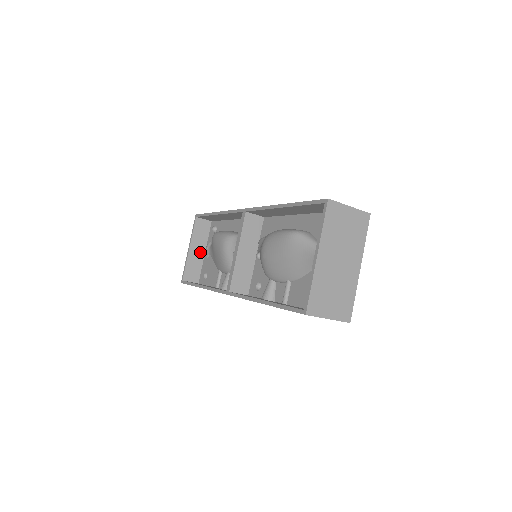
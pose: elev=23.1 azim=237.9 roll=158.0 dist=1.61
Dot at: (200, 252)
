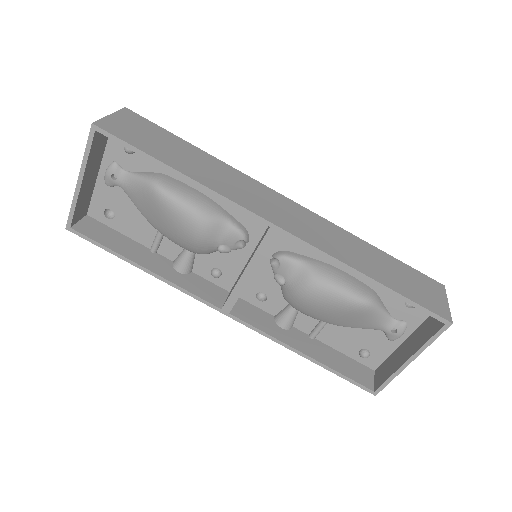
Dot at: (93, 176)
